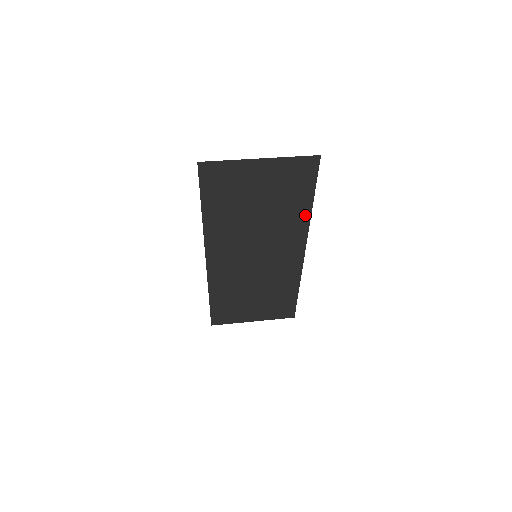
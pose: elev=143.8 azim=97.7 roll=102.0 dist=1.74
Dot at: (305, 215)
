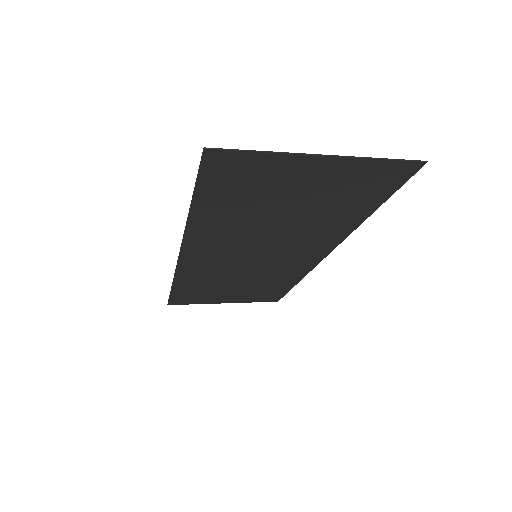
Dot at: (352, 224)
